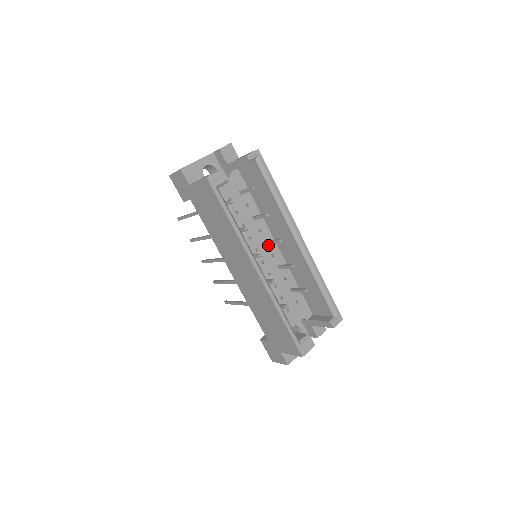
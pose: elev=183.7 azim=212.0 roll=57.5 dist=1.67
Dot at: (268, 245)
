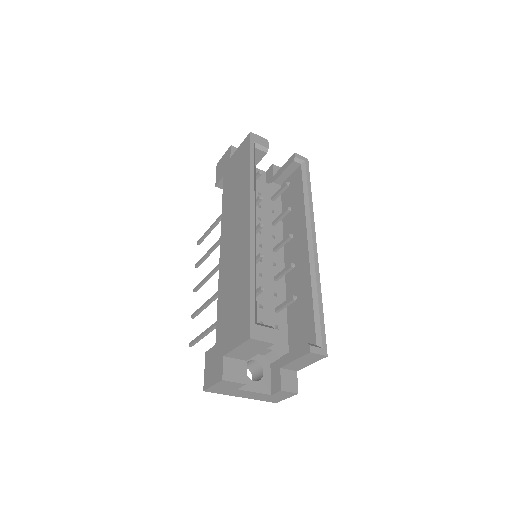
Dot at: (275, 253)
